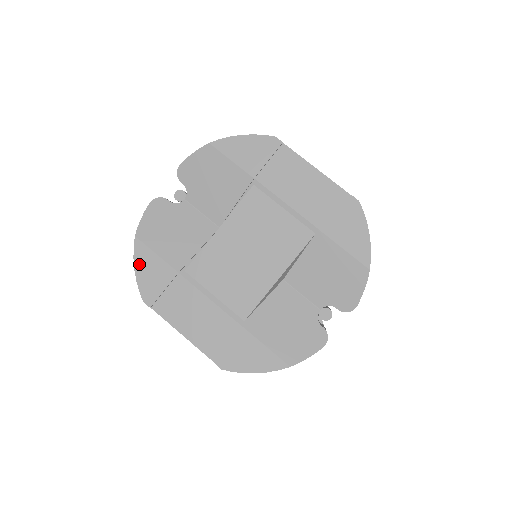
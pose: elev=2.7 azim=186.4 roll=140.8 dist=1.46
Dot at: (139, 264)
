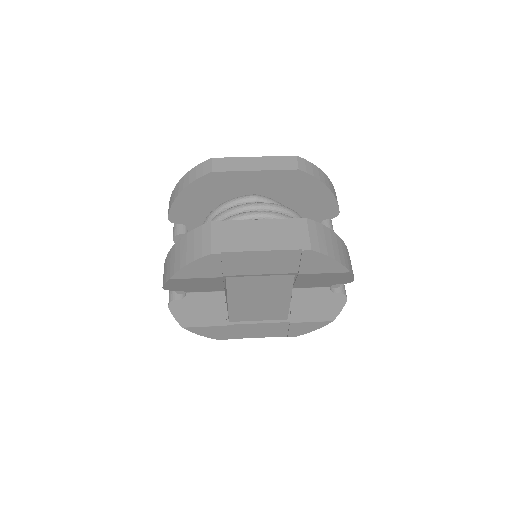
Dot at: (200, 333)
